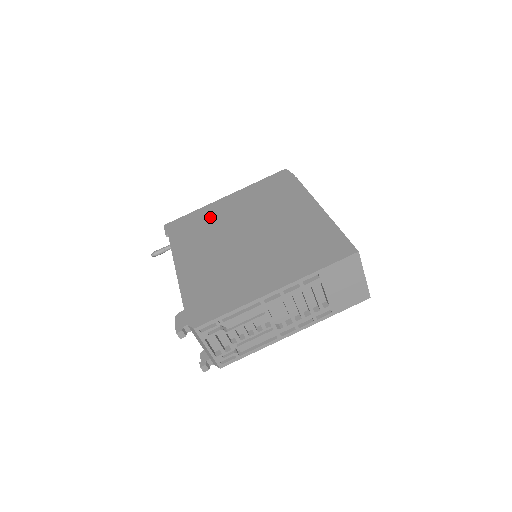
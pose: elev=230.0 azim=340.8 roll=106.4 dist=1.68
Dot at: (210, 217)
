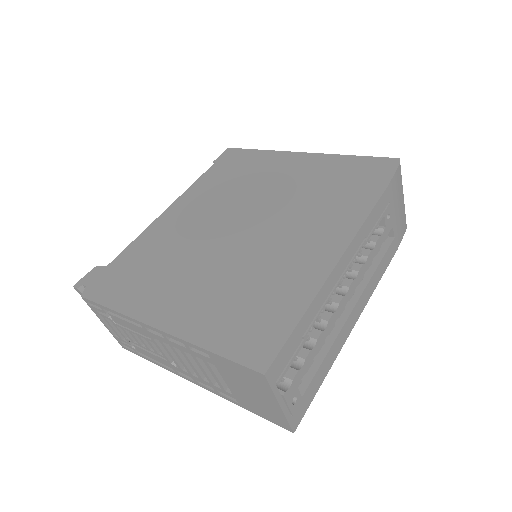
Dot at: (259, 170)
